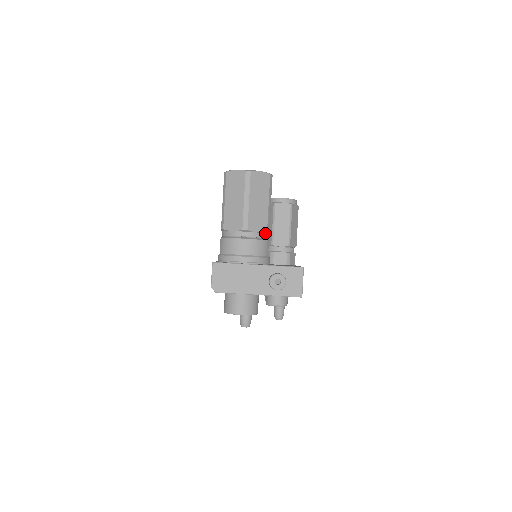
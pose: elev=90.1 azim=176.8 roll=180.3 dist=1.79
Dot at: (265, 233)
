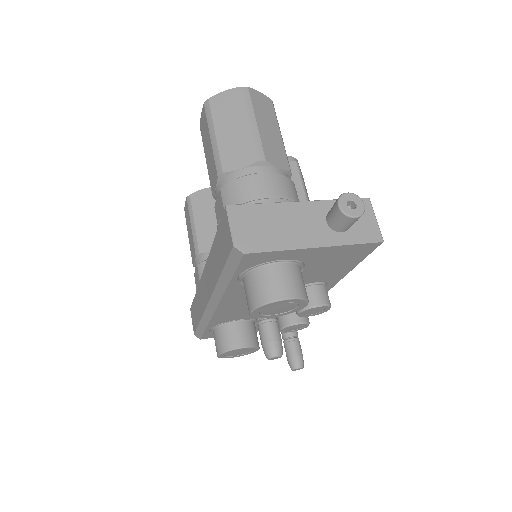
Dot at: (287, 175)
